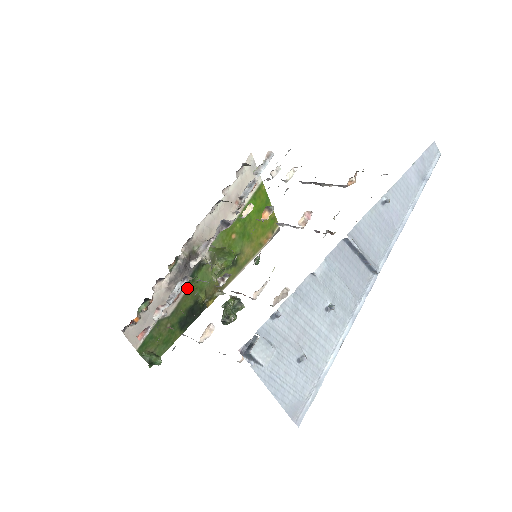
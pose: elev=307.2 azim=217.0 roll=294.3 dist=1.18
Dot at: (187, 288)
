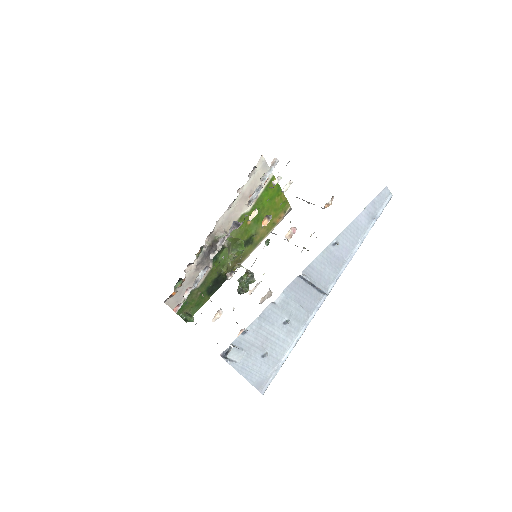
Dot at: (212, 266)
